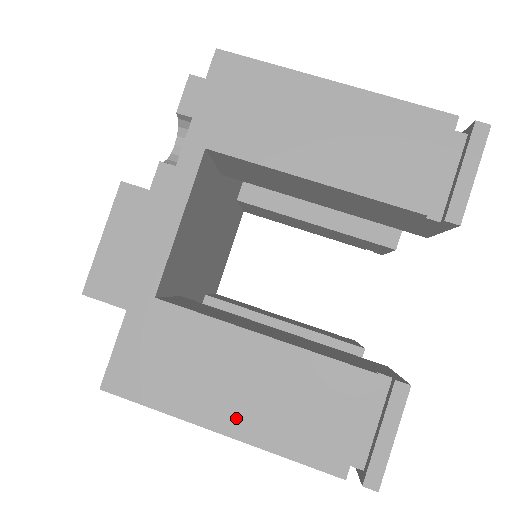
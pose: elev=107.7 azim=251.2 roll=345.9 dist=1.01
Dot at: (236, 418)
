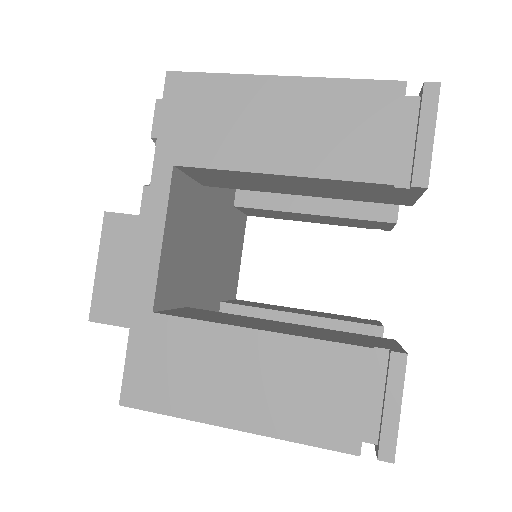
Dot at: (245, 412)
